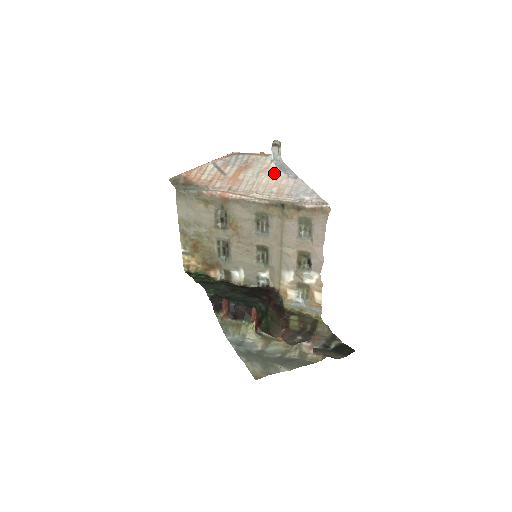
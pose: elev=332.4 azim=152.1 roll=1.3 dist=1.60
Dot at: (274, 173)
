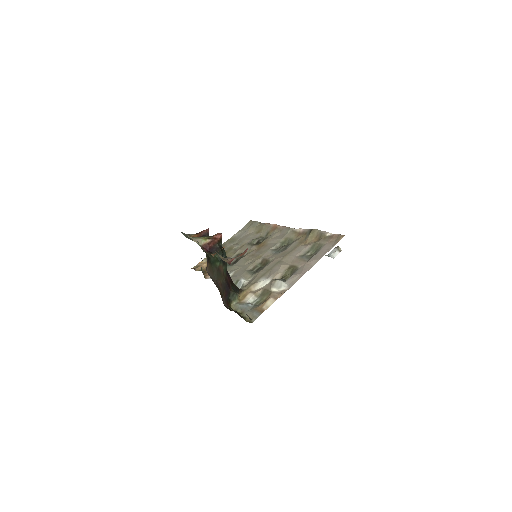
Dot at: occluded
